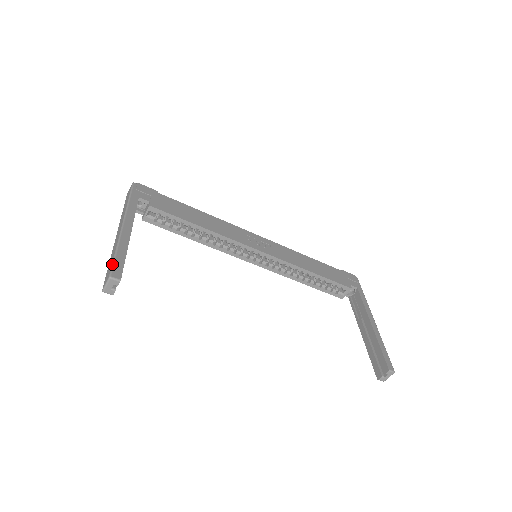
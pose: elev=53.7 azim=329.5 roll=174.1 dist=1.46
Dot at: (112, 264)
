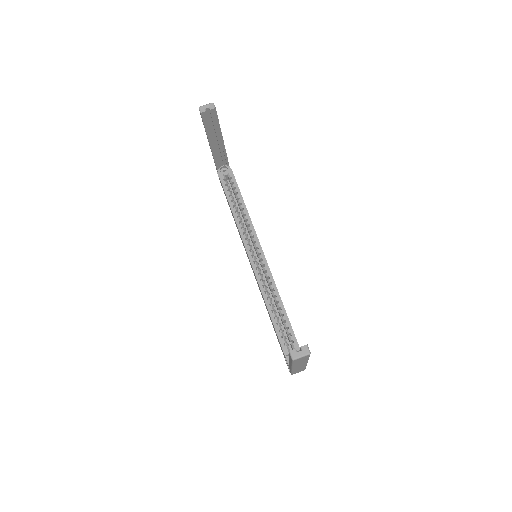
Dot at: occluded
